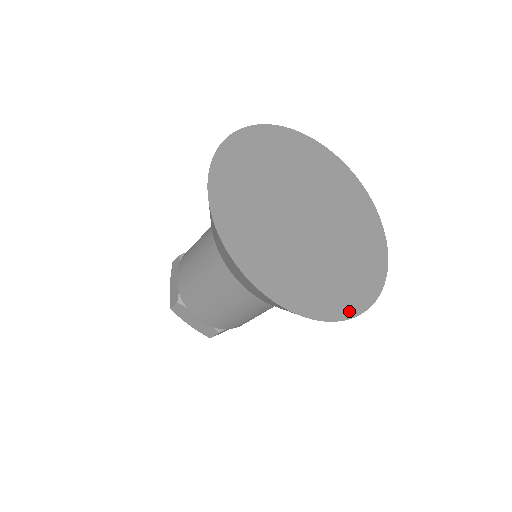
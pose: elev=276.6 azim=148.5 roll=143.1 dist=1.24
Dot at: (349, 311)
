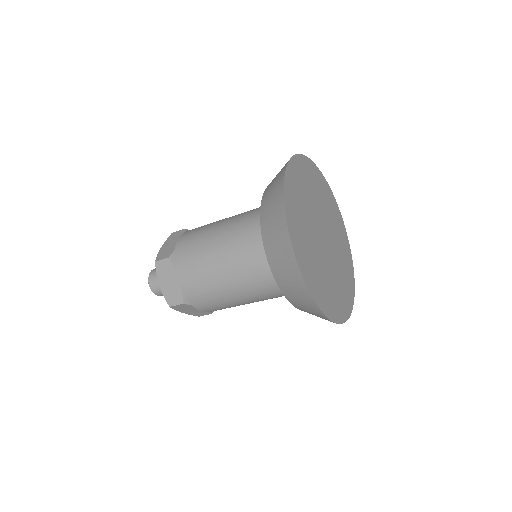
Dot at: (352, 300)
